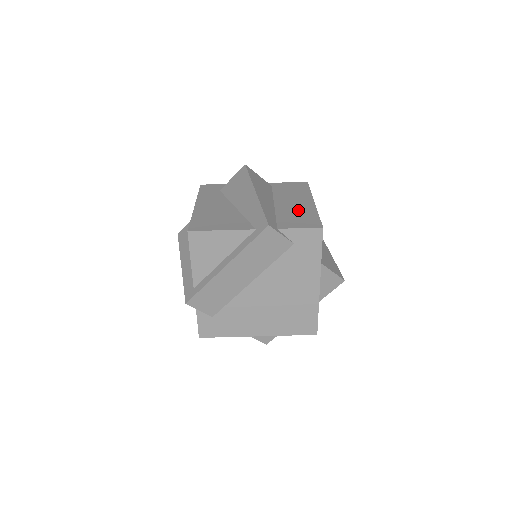
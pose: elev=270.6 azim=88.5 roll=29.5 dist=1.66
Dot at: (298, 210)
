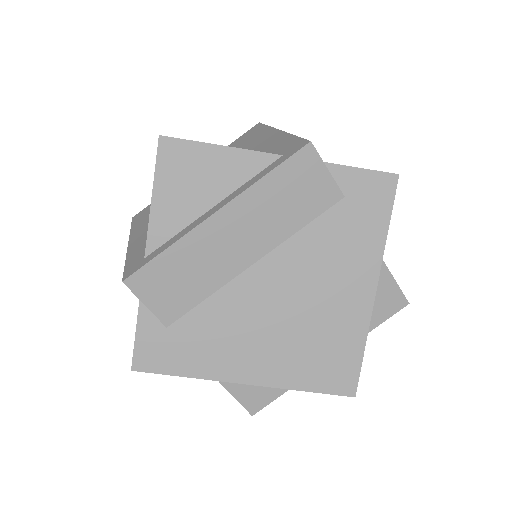
Dot at: occluded
